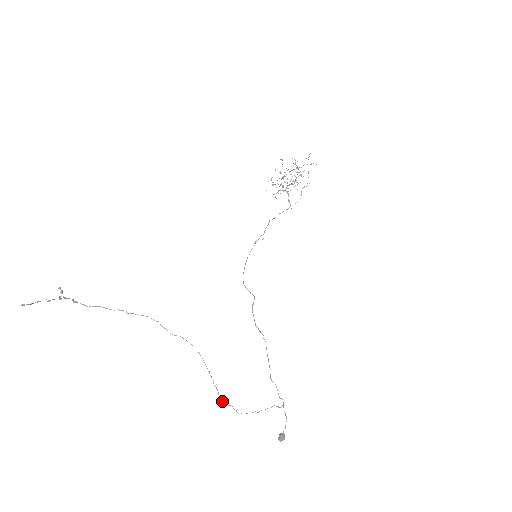
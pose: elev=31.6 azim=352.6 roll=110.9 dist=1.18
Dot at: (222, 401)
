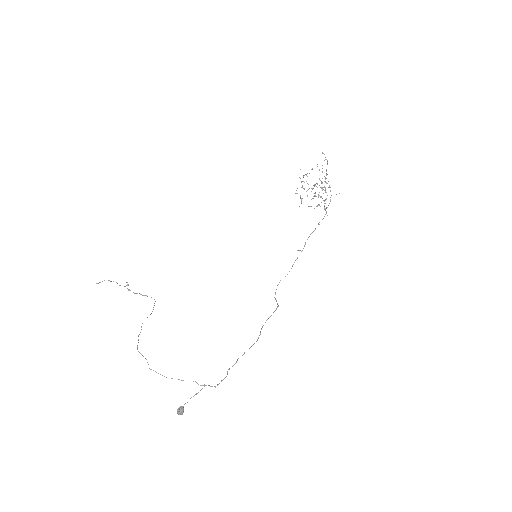
Dot at: occluded
